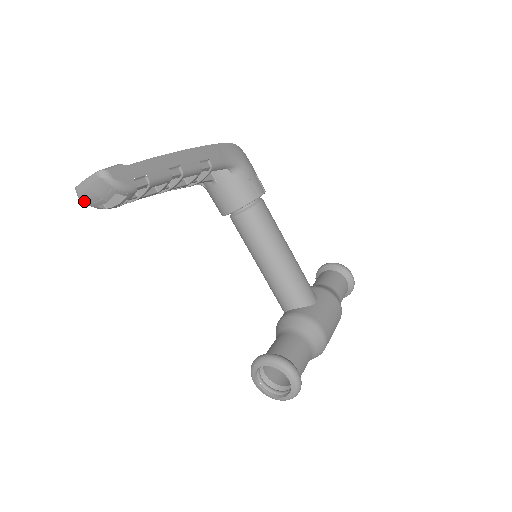
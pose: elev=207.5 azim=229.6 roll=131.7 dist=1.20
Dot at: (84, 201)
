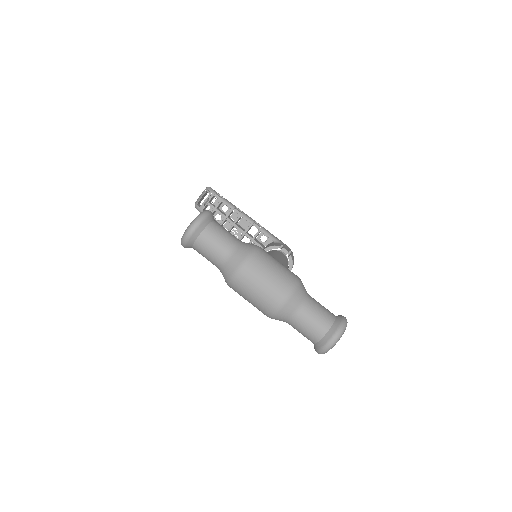
Dot at: (195, 204)
